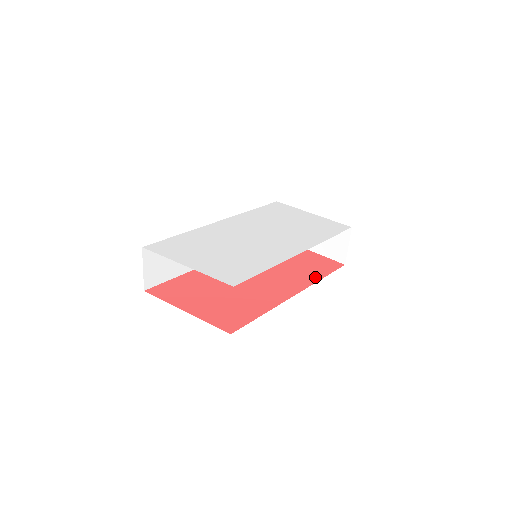
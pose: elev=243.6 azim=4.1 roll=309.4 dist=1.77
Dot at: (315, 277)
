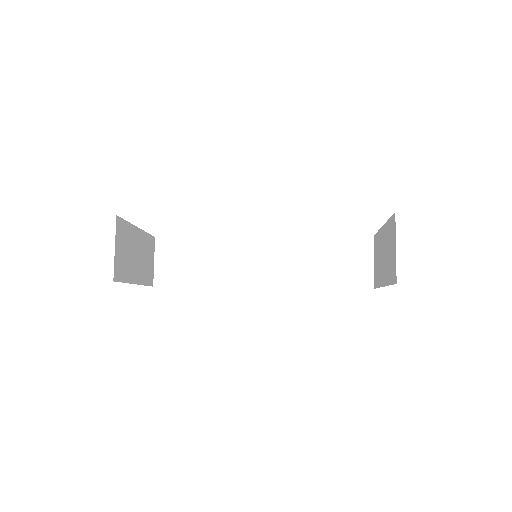
Dot at: occluded
